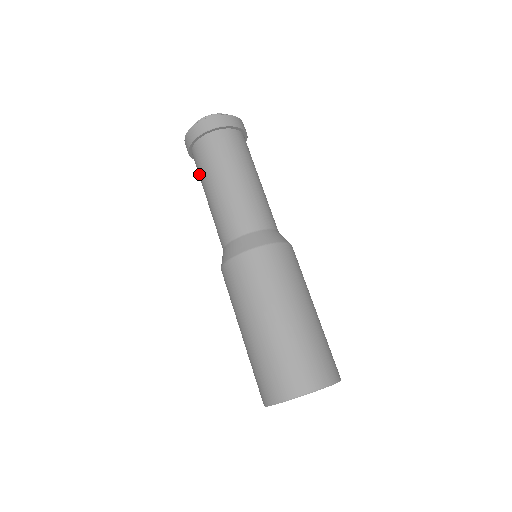
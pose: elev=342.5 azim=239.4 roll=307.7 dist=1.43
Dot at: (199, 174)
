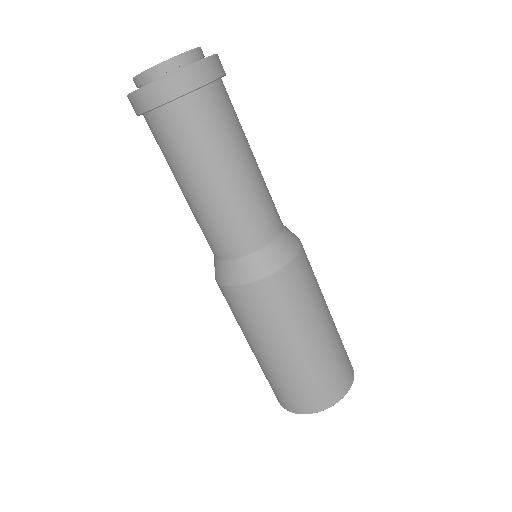
Dot at: occluded
